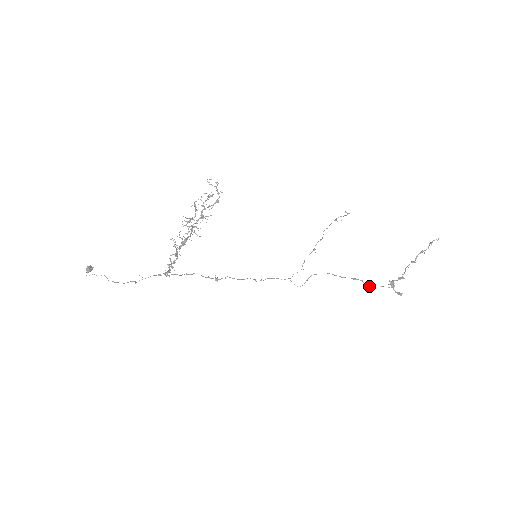
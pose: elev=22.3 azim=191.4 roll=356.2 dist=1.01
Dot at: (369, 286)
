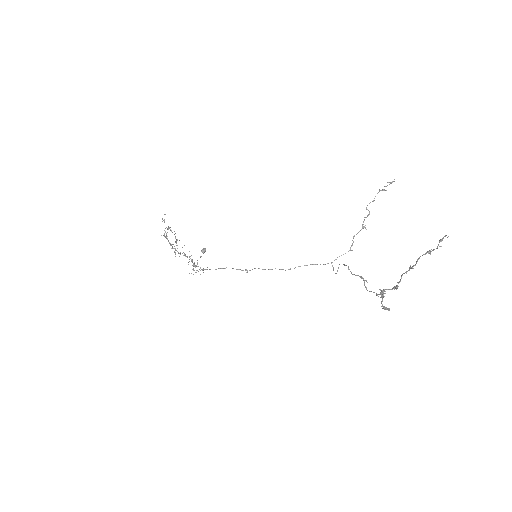
Dot at: (367, 290)
